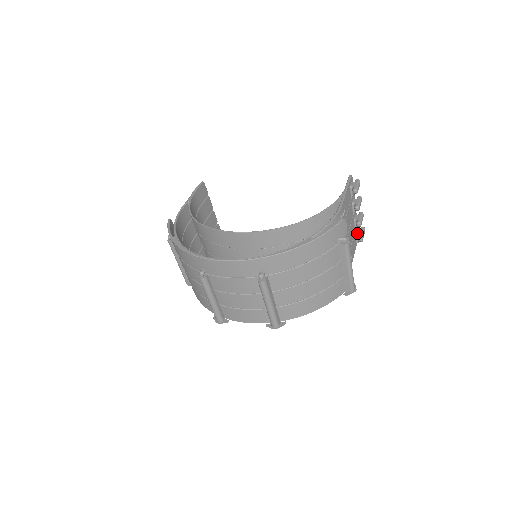
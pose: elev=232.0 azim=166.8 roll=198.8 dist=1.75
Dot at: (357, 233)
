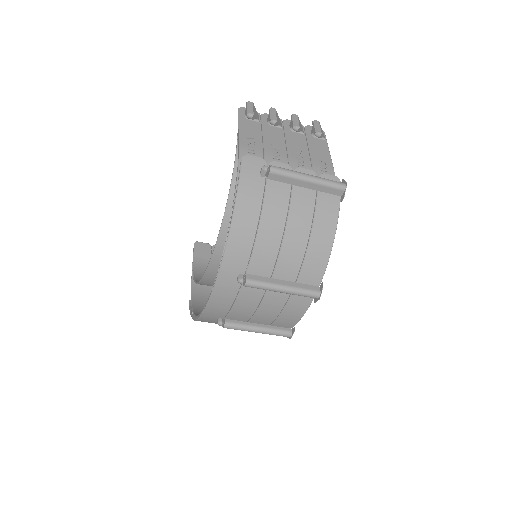
Dot at: (312, 133)
